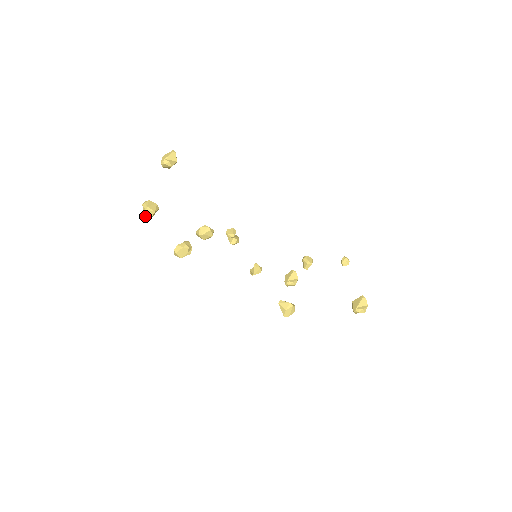
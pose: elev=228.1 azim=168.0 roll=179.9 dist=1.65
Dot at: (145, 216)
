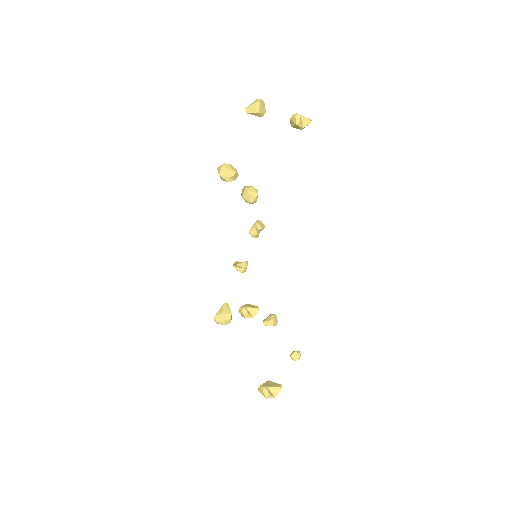
Dot at: (249, 106)
